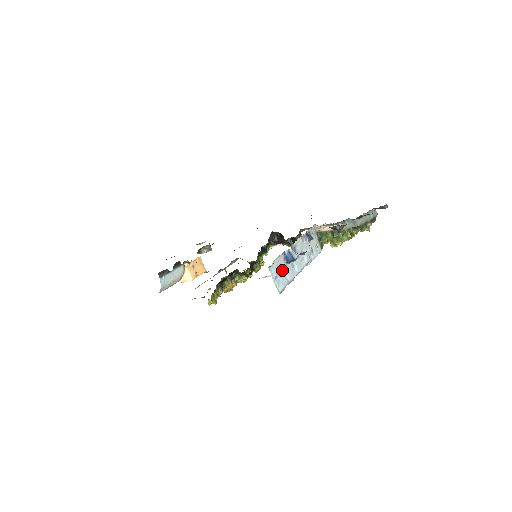
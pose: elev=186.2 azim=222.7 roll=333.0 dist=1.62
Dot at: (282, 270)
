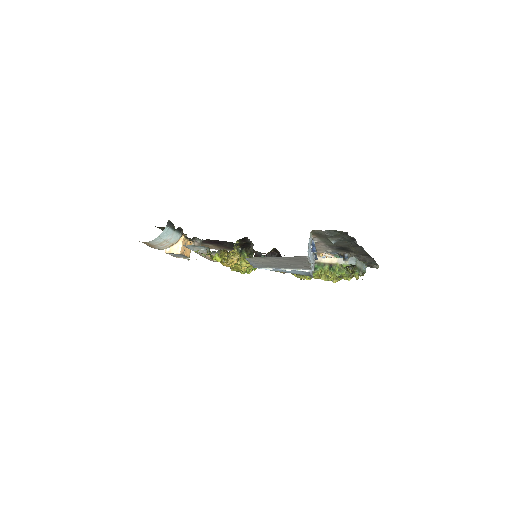
Dot at: (310, 247)
